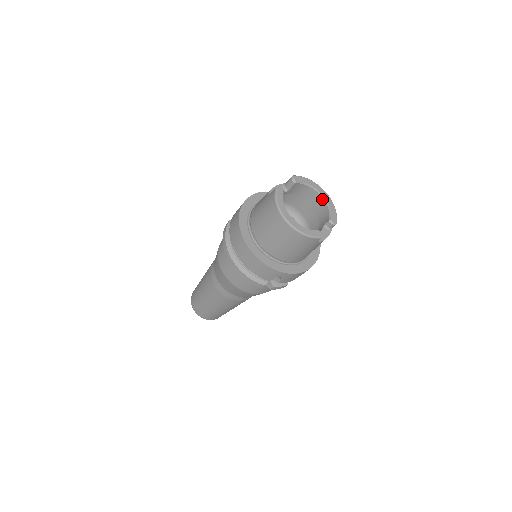
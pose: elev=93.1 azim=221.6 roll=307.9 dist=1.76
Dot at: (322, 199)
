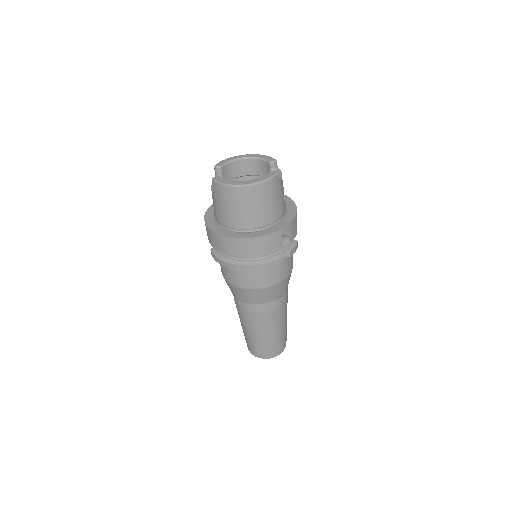
Dot at: (249, 160)
